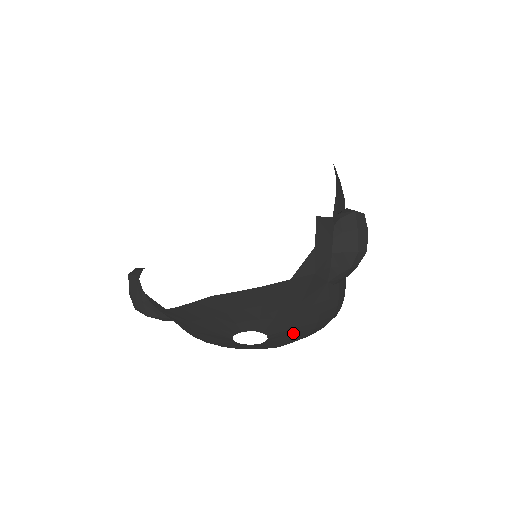
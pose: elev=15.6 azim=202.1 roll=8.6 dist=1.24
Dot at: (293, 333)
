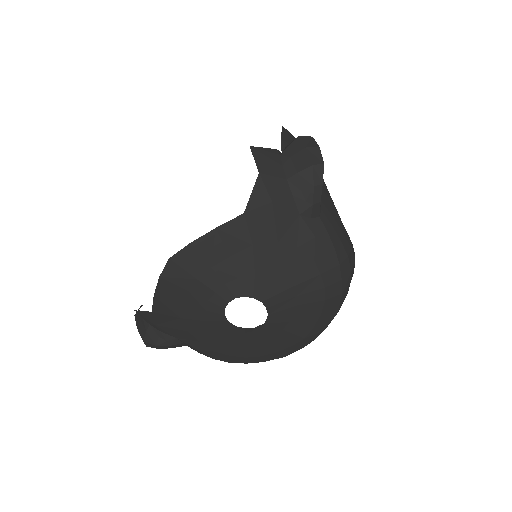
Dot at: (298, 298)
